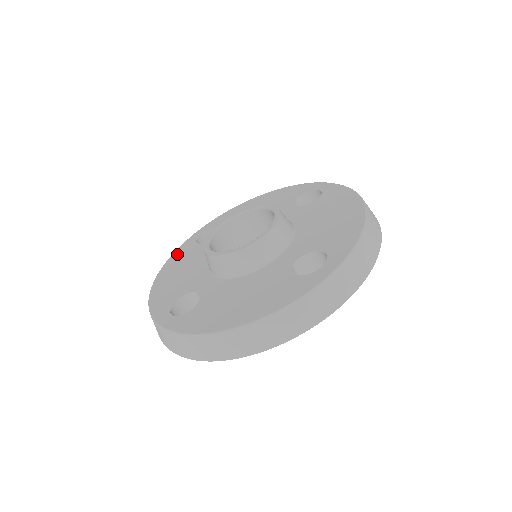
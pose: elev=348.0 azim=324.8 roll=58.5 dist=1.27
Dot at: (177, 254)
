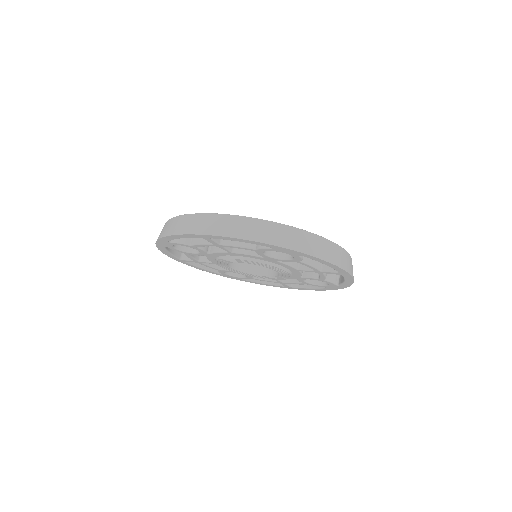
Dot at: occluded
